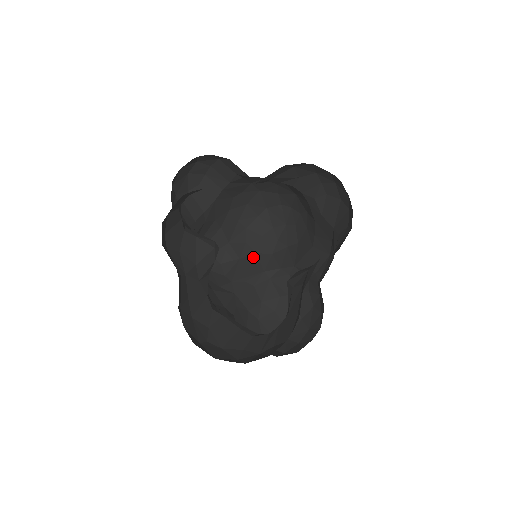
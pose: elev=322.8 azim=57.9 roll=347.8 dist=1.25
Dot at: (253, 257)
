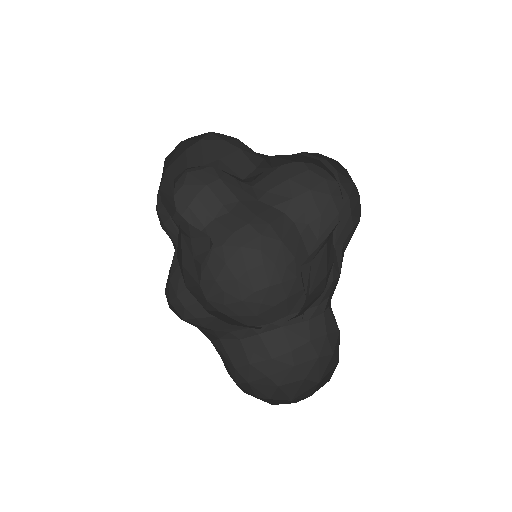
Dot at: (234, 317)
